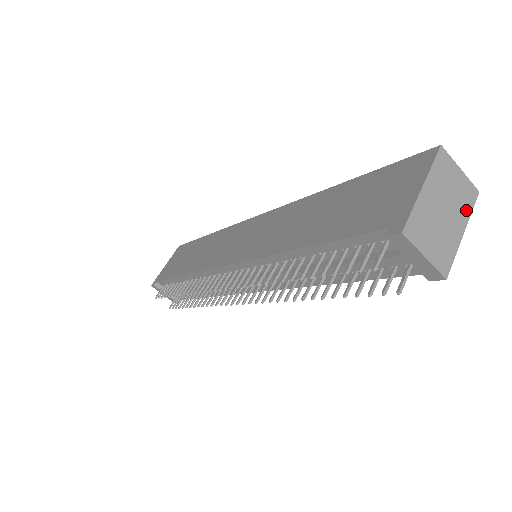
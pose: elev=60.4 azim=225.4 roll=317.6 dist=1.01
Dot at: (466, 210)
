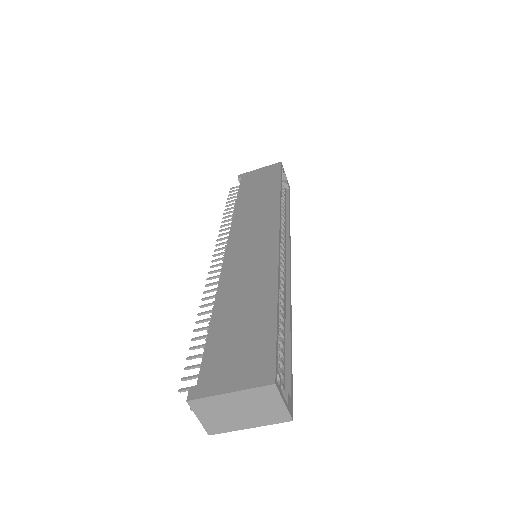
Dot at: (266, 421)
